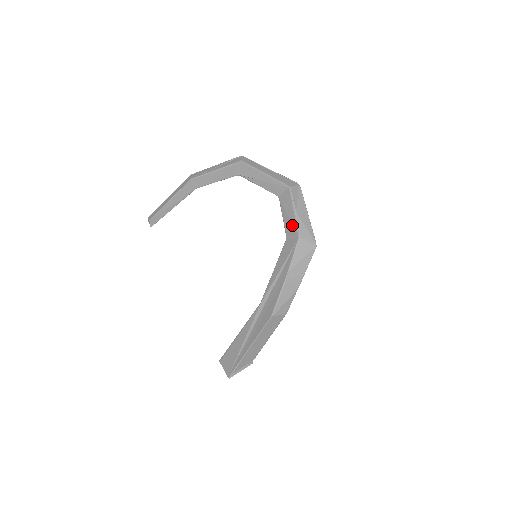
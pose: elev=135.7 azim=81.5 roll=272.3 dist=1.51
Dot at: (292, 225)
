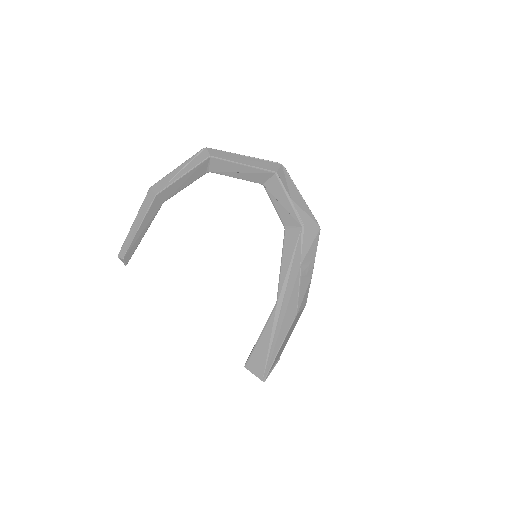
Dot at: (290, 214)
